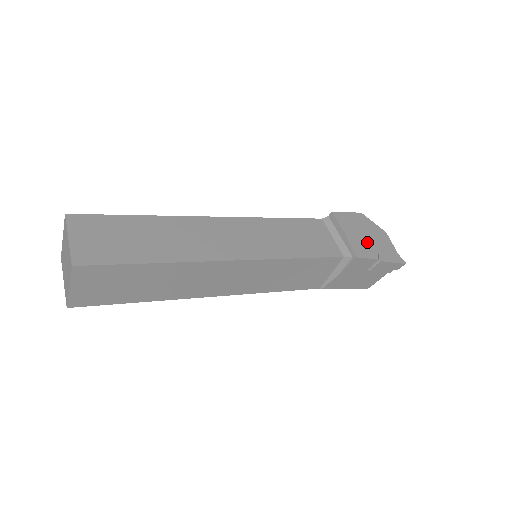
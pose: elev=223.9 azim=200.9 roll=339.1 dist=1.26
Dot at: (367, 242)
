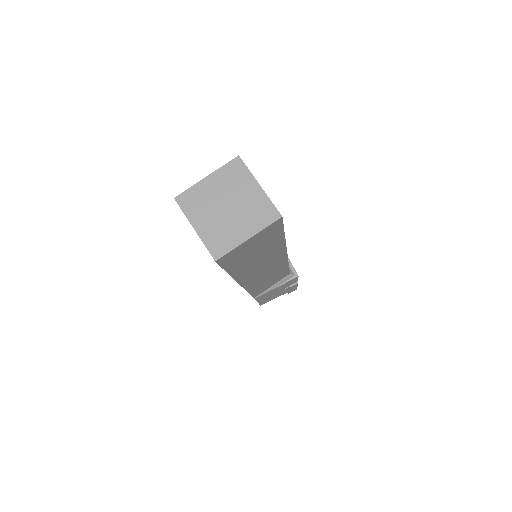
Dot at: occluded
